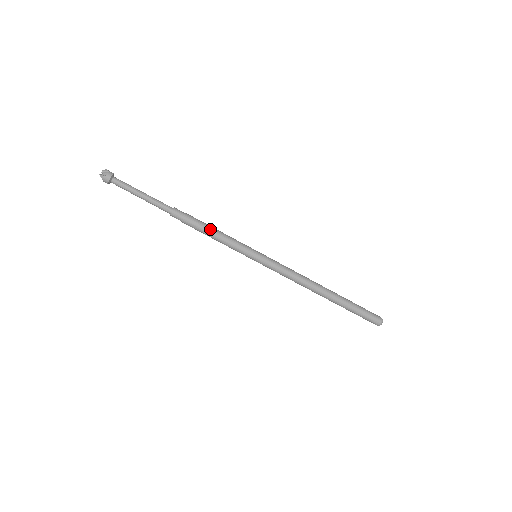
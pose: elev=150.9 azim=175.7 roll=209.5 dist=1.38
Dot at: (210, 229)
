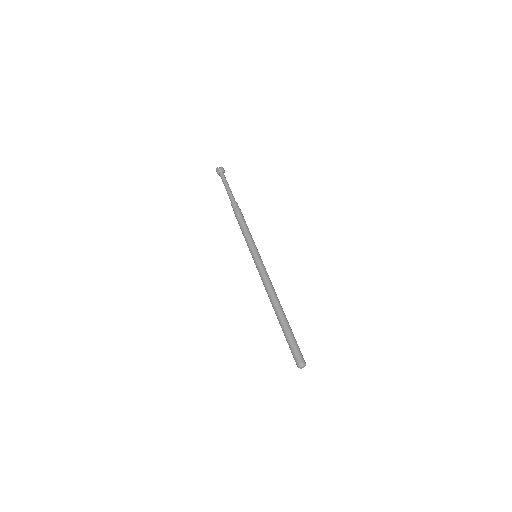
Dot at: (243, 222)
